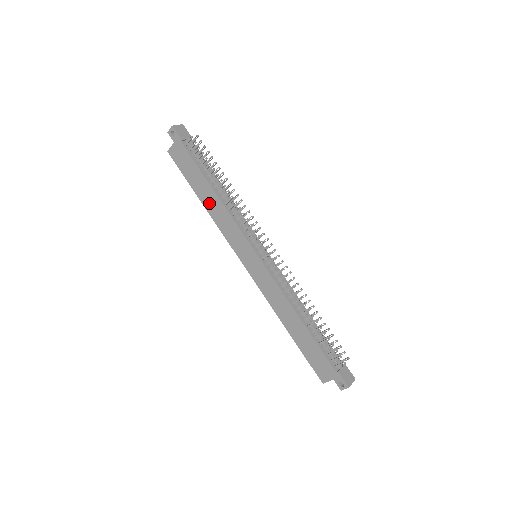
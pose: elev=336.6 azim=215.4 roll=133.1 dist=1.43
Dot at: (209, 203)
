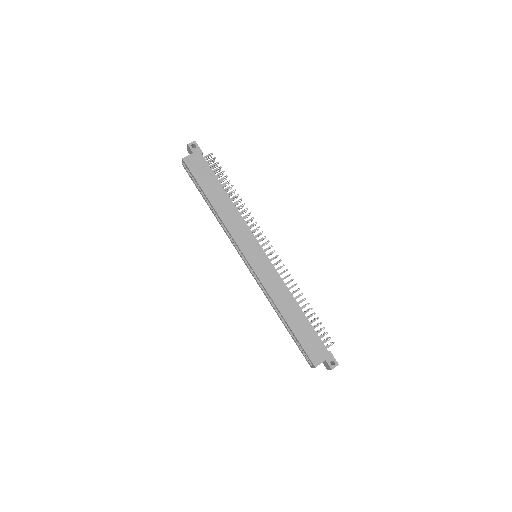
Dot at: (220, 205)
